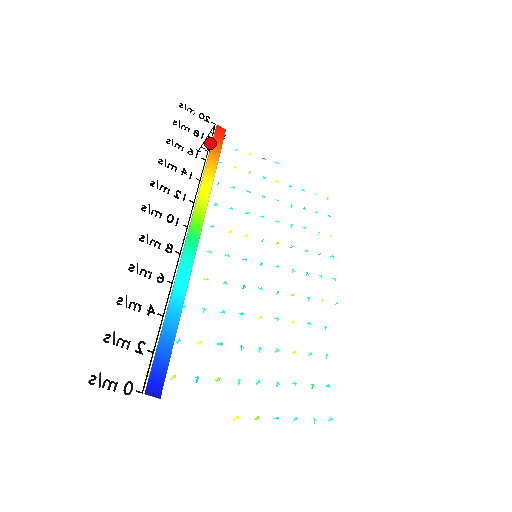
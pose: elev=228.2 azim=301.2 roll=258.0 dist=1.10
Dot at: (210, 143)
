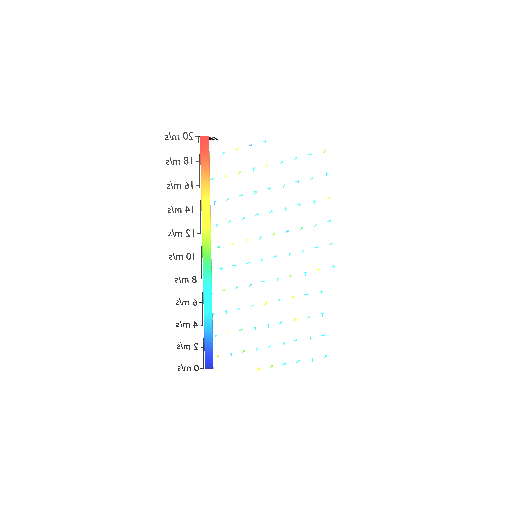
Dot at: (199, 164)
